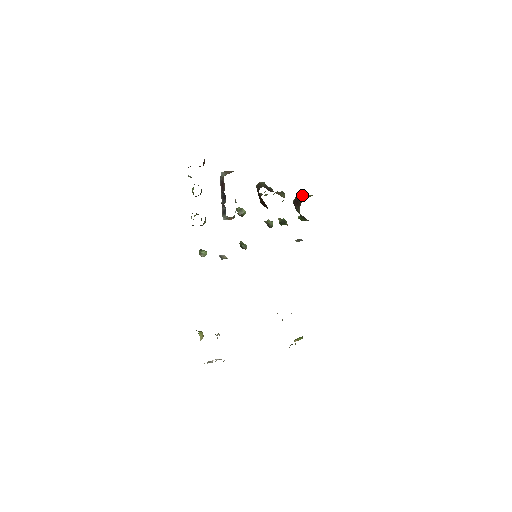
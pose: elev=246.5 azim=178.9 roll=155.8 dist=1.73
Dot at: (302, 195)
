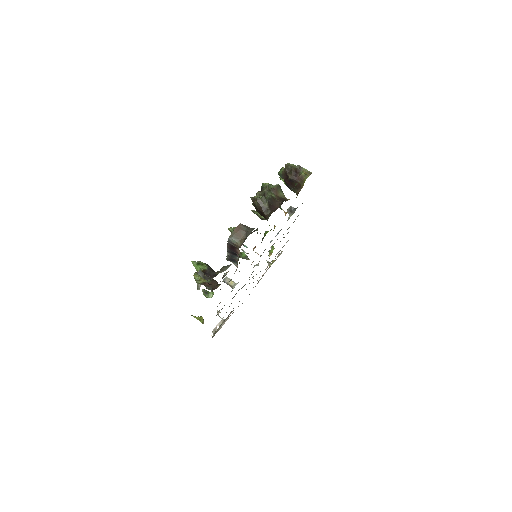
Dot at: (295, 172)
